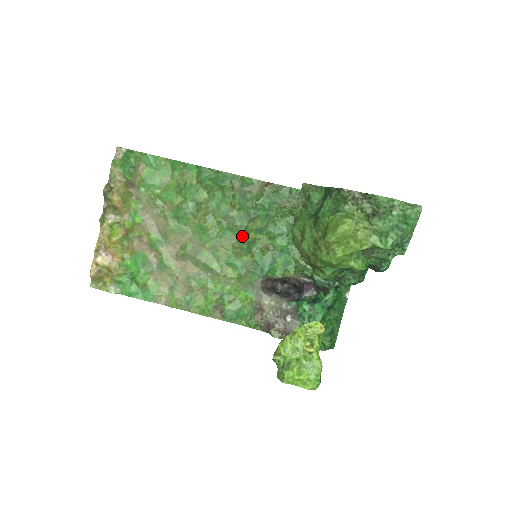
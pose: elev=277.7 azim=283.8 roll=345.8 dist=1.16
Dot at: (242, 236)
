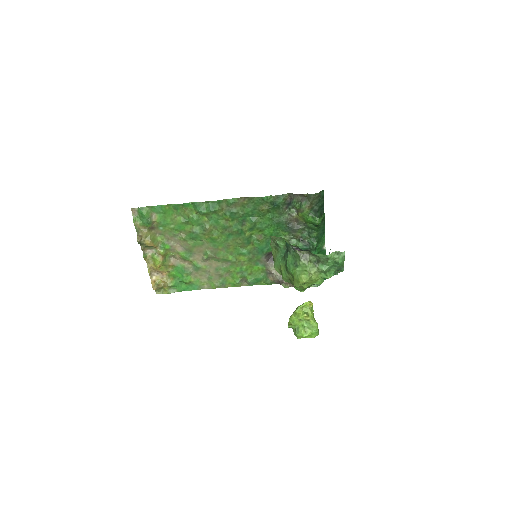
Dot at: (241, 236)
